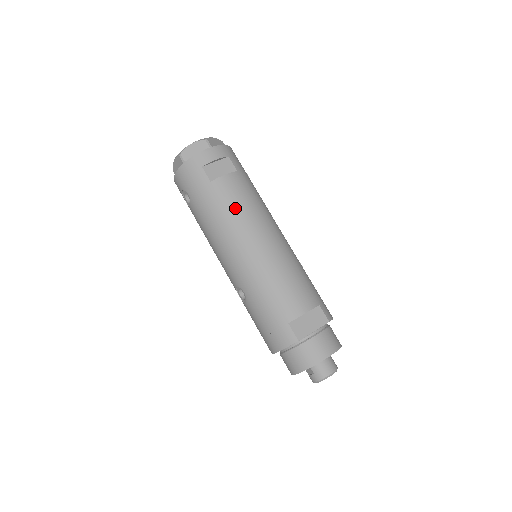
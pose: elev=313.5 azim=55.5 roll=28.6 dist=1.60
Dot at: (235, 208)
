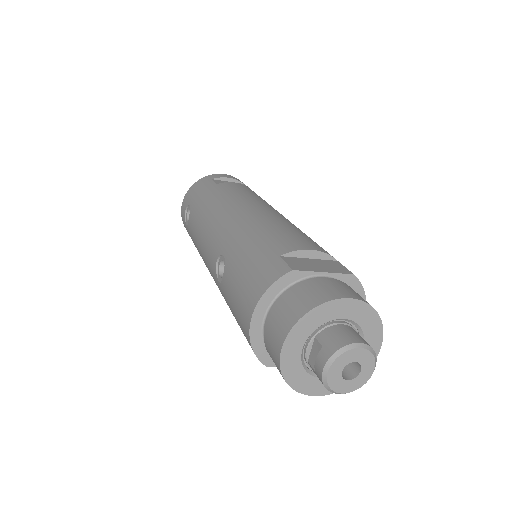
Dot at: (237, 193)
